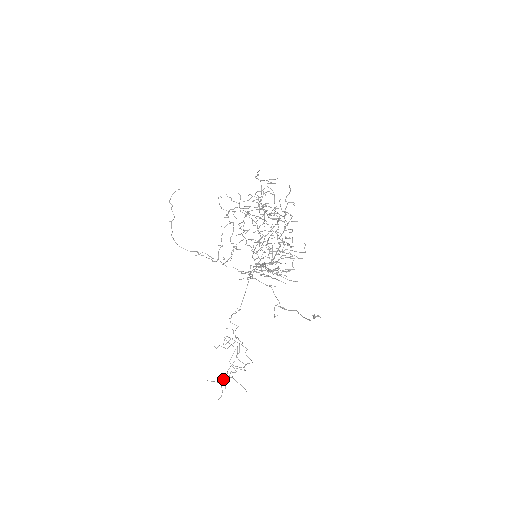
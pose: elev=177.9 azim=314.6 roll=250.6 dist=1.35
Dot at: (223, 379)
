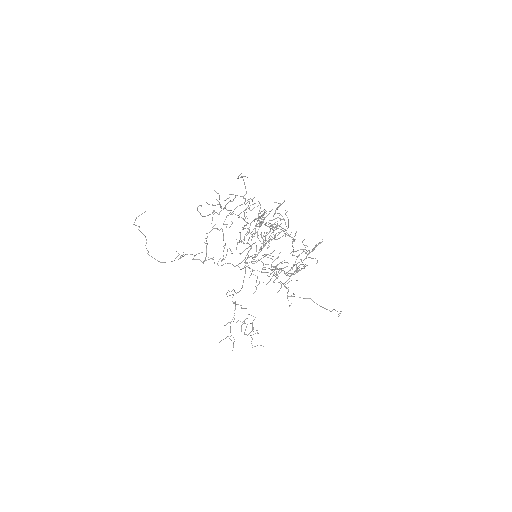
Dot at: (231, 335)
